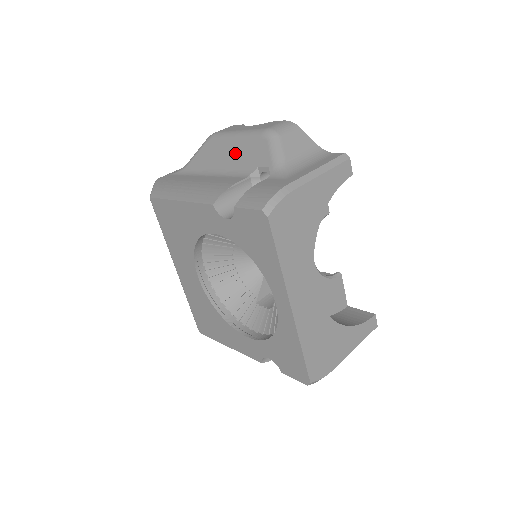
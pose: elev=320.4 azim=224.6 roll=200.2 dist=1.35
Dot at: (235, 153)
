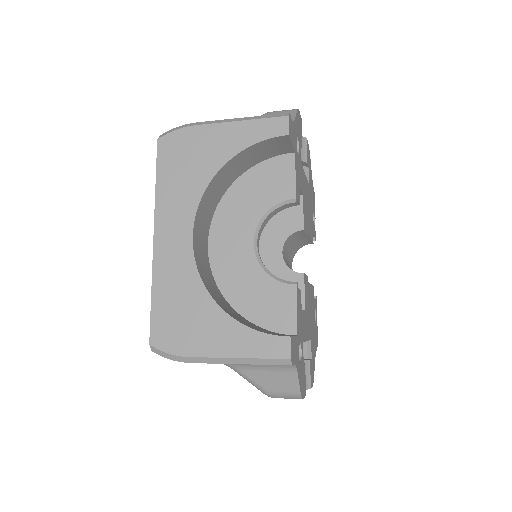
Dot at: occluded
